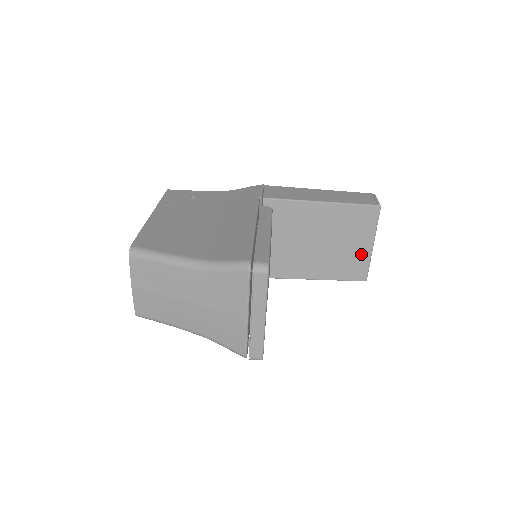
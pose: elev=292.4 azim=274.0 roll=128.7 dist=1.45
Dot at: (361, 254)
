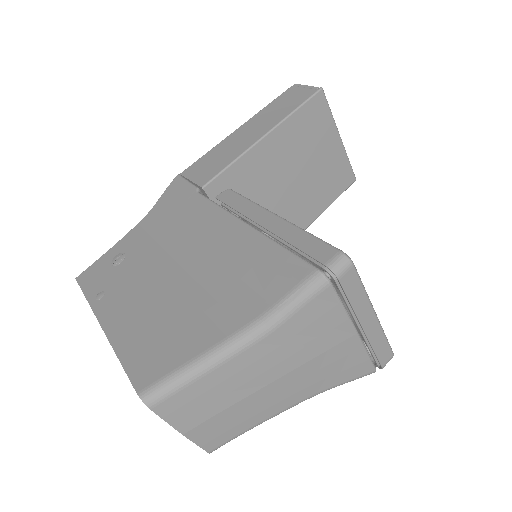
Dot at: (336, 157)
